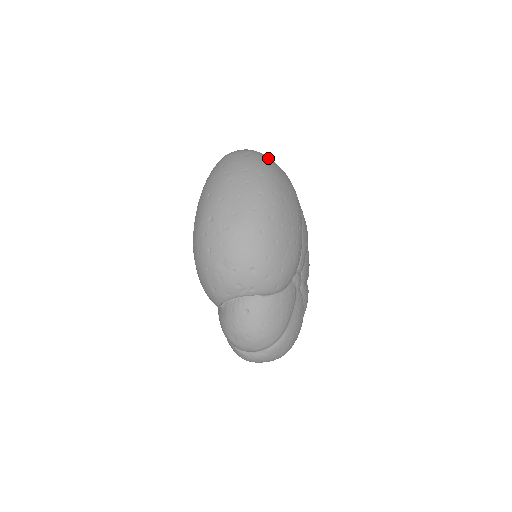
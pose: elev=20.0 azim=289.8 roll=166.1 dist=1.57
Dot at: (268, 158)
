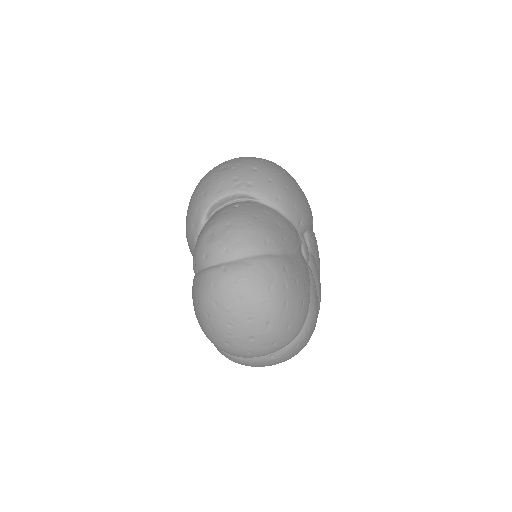
Dot at: occluded
